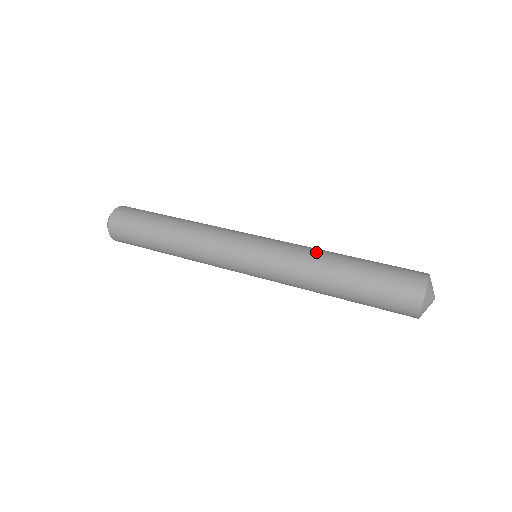
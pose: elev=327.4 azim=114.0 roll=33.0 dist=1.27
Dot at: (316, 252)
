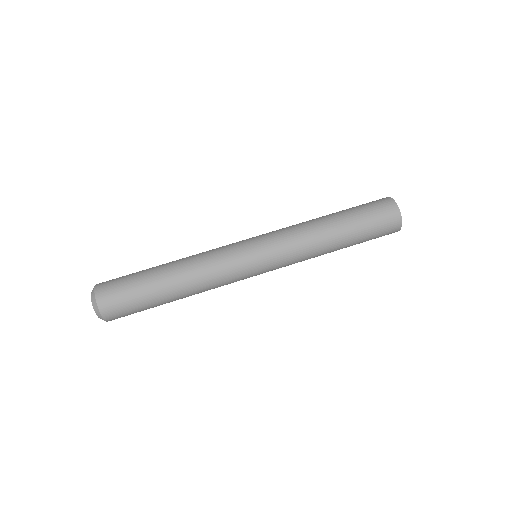
Dot at: (315, 243)
